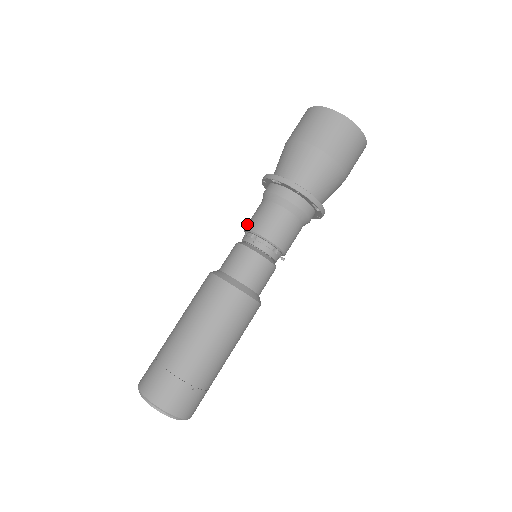
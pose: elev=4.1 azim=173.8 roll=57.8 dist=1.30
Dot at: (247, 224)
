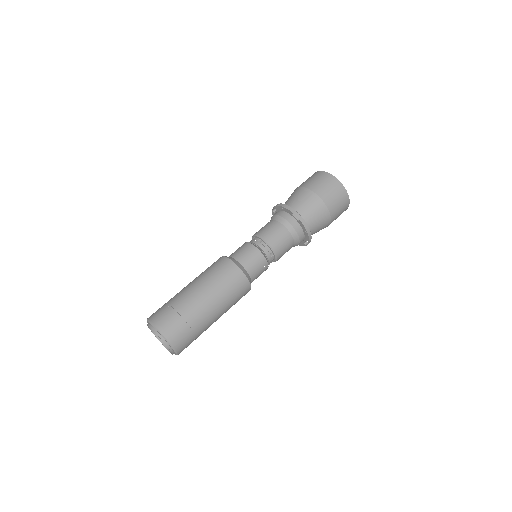
Dot at: (262, 233)
